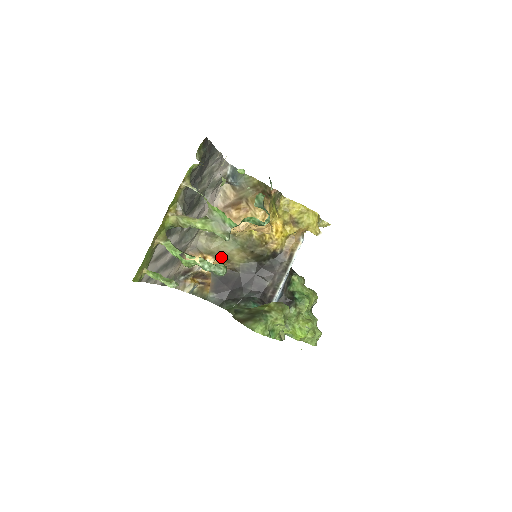
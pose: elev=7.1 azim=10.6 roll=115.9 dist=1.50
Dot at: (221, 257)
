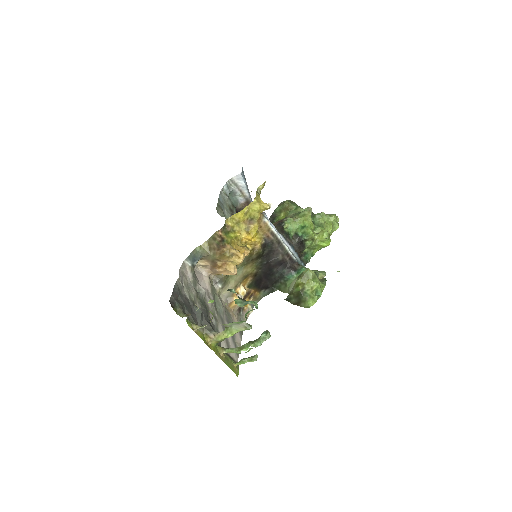
Dot at: (242, 280)
